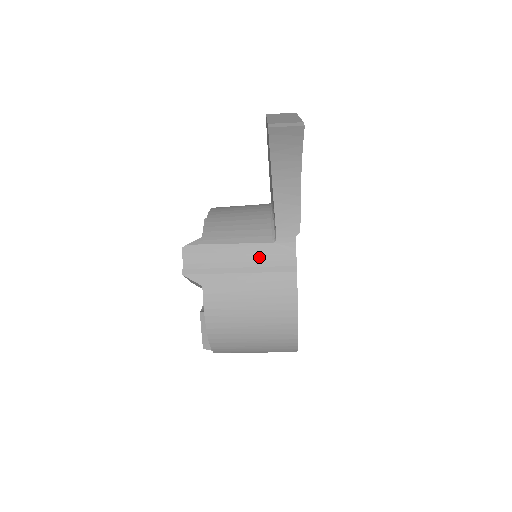
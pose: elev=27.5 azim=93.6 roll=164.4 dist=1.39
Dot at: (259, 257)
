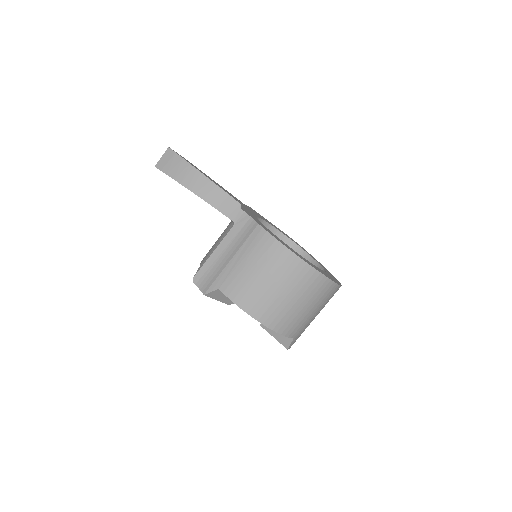
Dot at: (234, 241)
